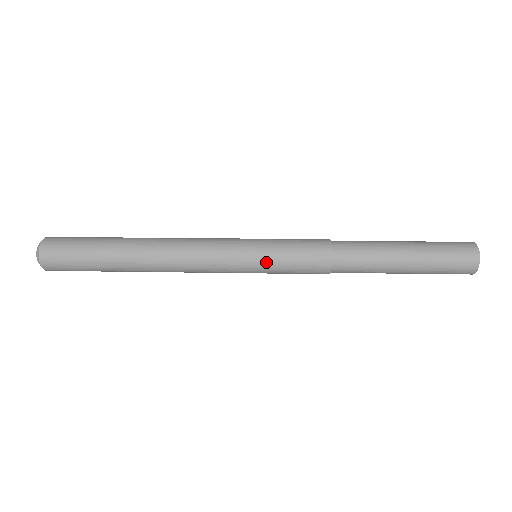
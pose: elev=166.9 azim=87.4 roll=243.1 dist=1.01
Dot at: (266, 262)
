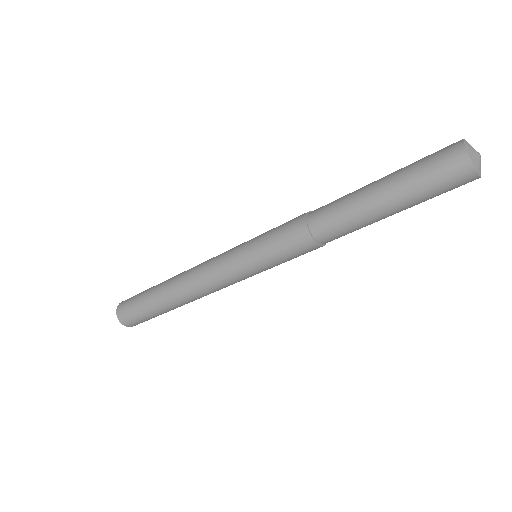
Dot at: (253, 246)
